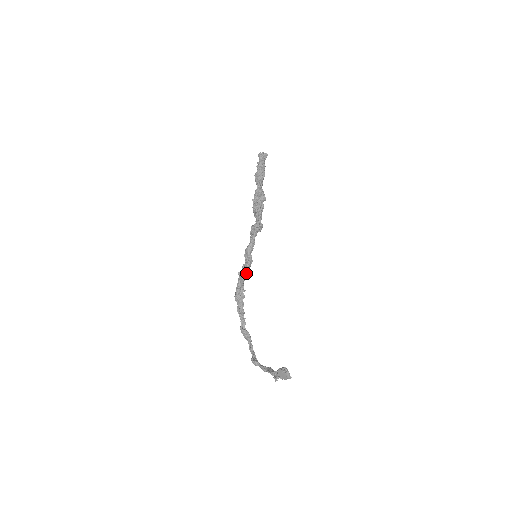
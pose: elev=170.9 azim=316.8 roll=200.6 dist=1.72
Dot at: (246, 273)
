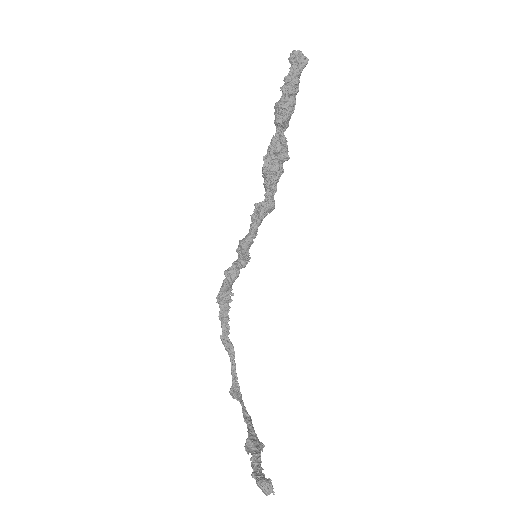
Dot at: (237, 274)
